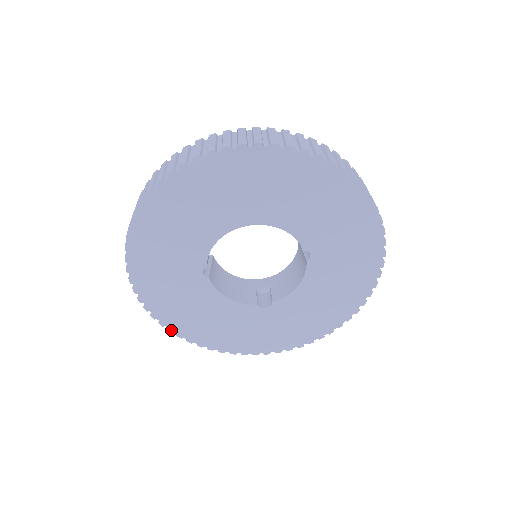
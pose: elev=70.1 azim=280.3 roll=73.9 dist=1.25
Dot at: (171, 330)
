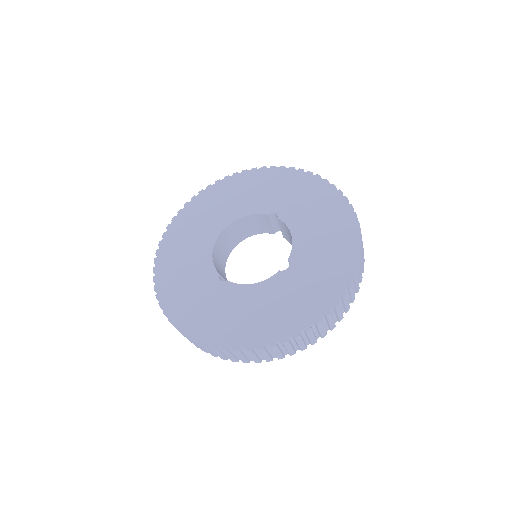
Dot at: (236, 349)
